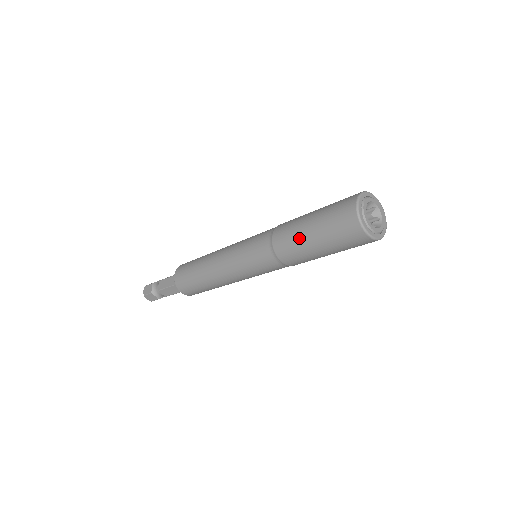
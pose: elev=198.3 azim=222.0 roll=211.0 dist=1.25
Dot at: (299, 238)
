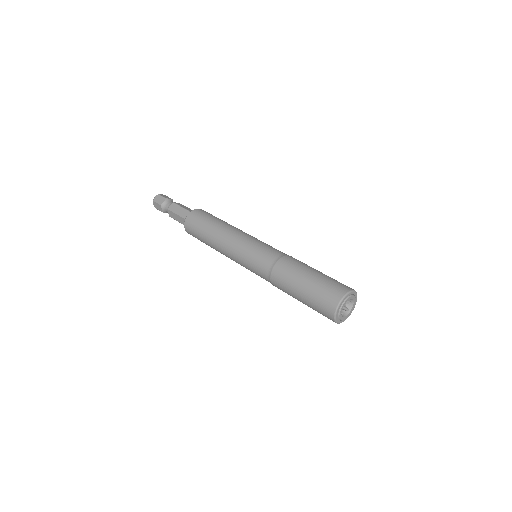
Dot at: (291, 295)
